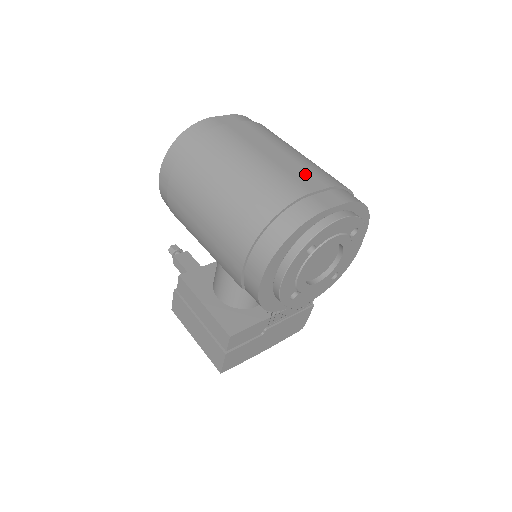
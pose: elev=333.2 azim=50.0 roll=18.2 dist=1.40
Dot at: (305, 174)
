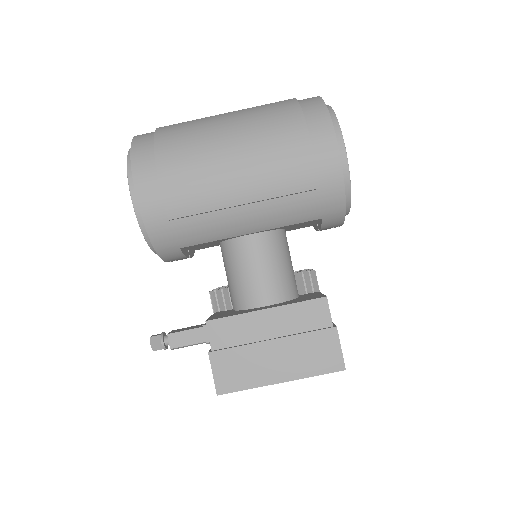
Dot at: occluded
